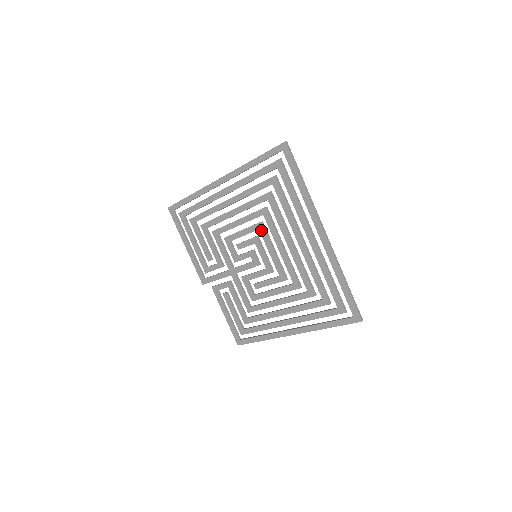
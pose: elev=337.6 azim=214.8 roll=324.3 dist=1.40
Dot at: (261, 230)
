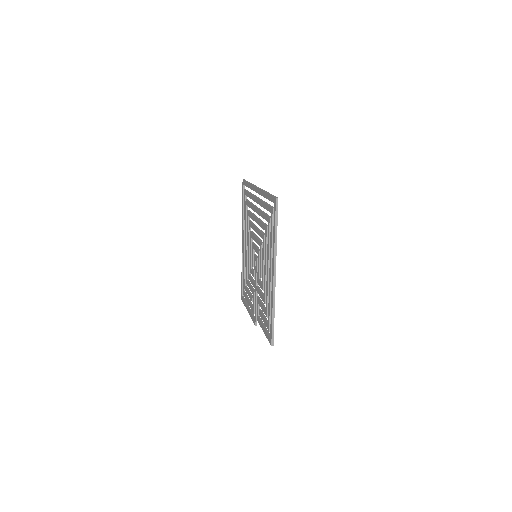
Dot at: (251, 236)
